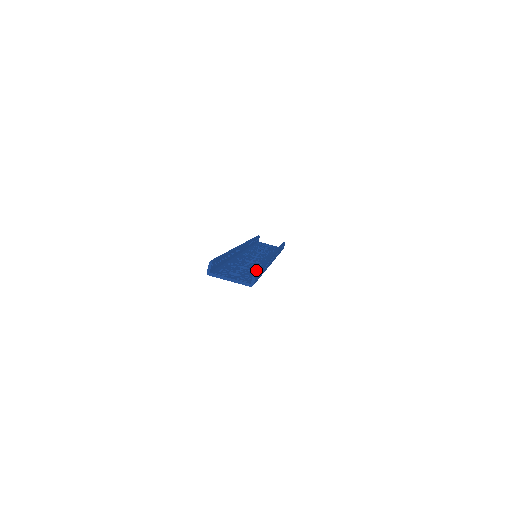
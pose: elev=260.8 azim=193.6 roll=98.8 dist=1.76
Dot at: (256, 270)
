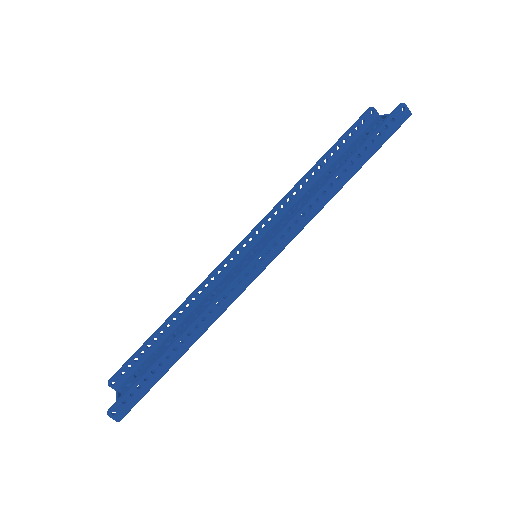
Dot at: (121, 396)
